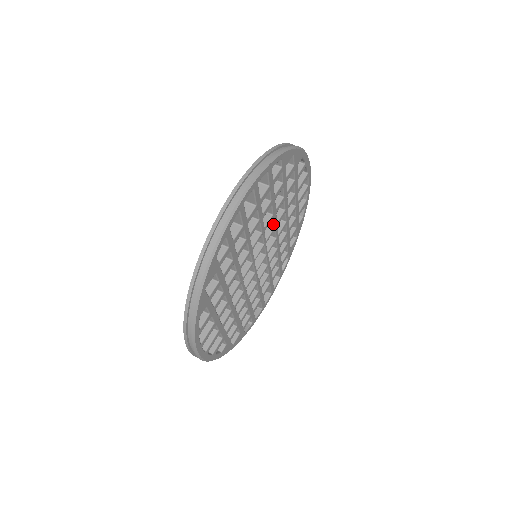
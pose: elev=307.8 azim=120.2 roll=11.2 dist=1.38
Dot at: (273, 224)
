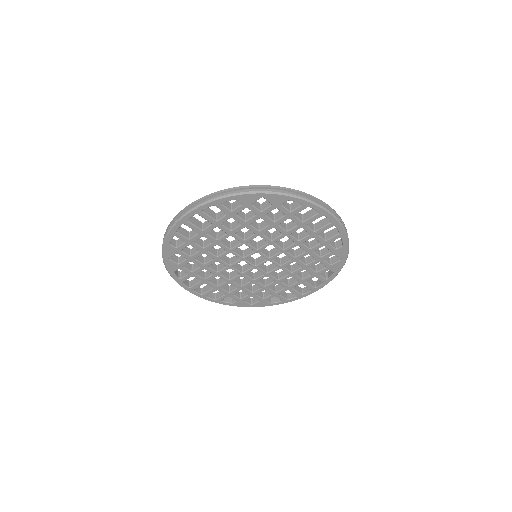
Dot at: (283, 263)
